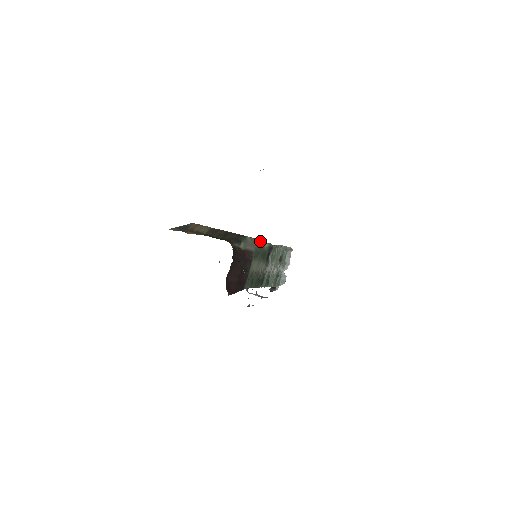
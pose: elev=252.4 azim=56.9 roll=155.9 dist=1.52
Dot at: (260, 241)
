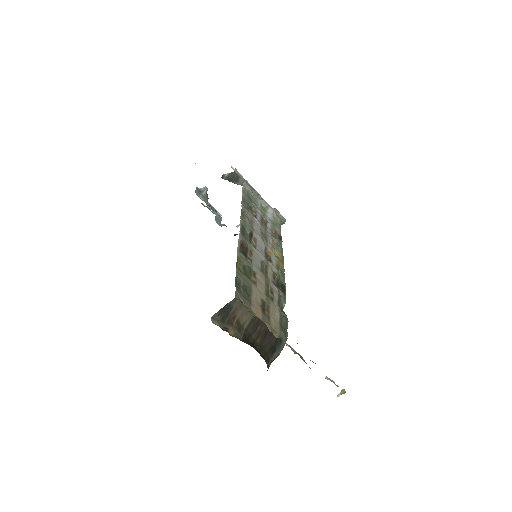
Dot at: (287, 326)
